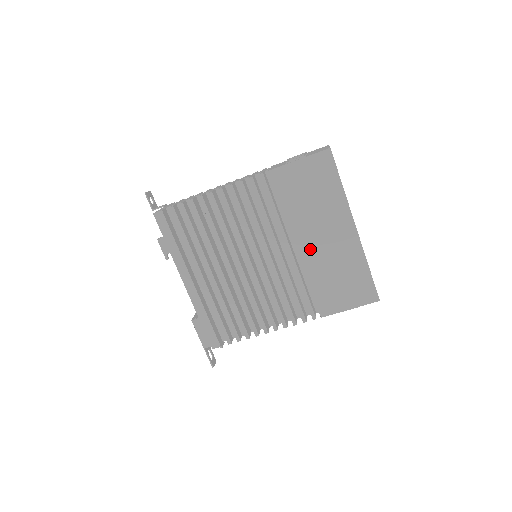
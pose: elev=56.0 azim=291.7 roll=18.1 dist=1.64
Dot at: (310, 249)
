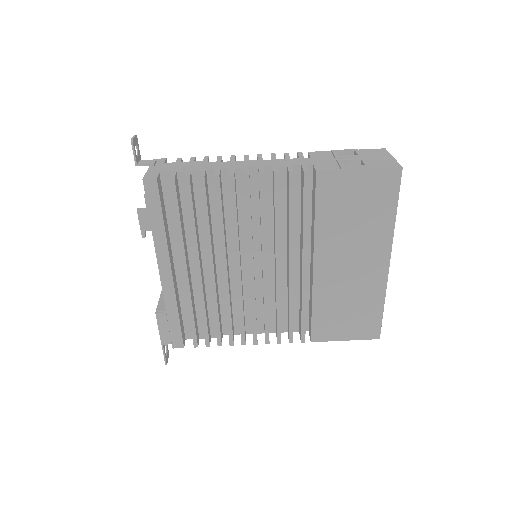
Dot at: (329, 272)
